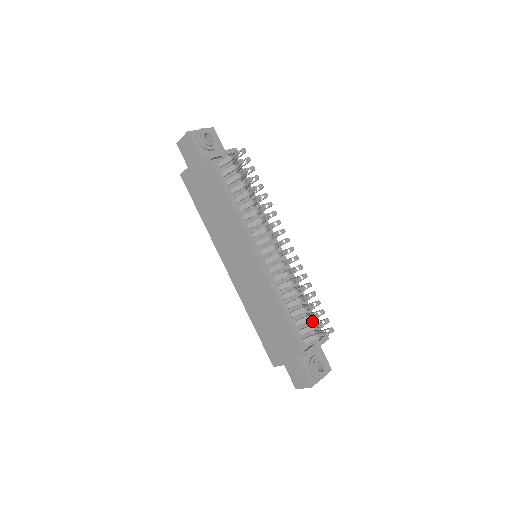
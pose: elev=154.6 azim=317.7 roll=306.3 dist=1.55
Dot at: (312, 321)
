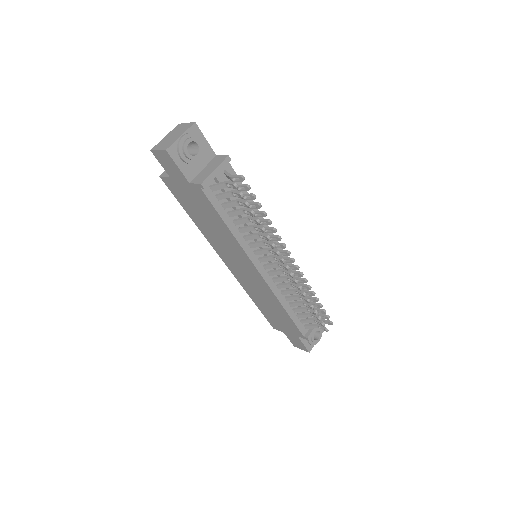
Dot at: occluded
